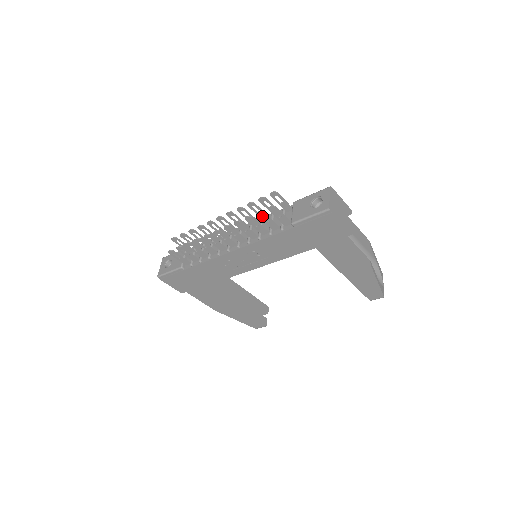
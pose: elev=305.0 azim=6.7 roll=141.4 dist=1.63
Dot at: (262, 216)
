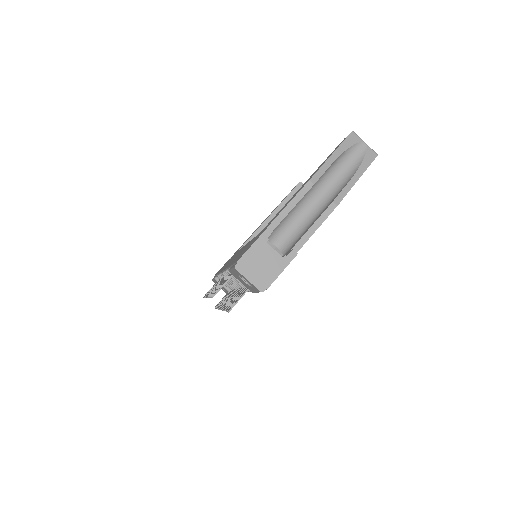
Dot at: occluded
